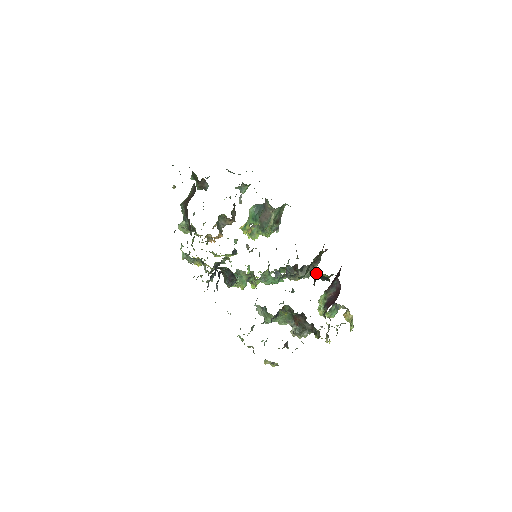
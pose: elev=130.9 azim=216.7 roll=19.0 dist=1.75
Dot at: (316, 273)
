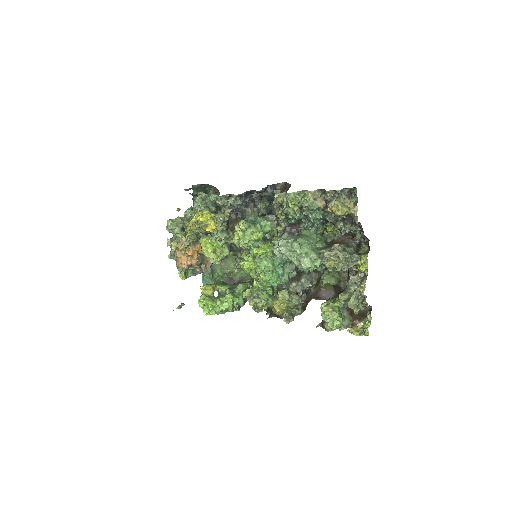
Dot at: (327, 273)
